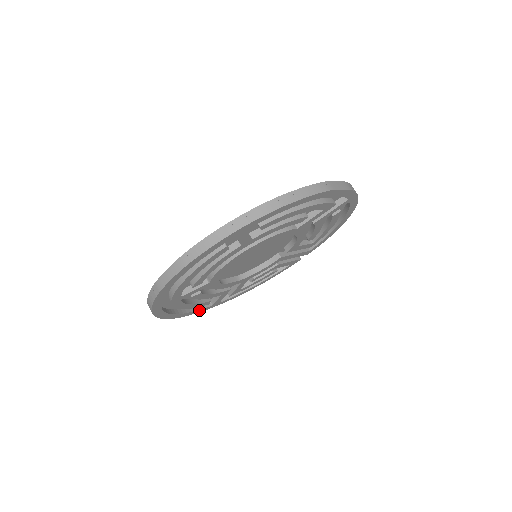
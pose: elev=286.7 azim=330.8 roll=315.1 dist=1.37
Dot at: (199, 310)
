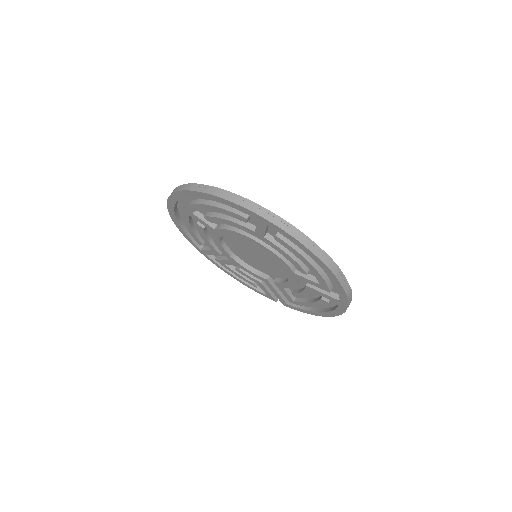
Dot at: (191, 240)
